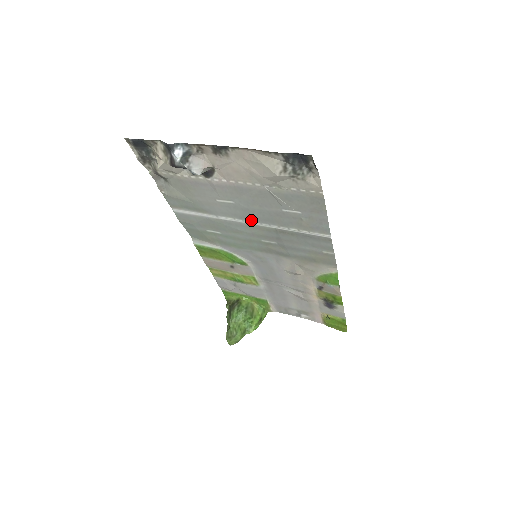
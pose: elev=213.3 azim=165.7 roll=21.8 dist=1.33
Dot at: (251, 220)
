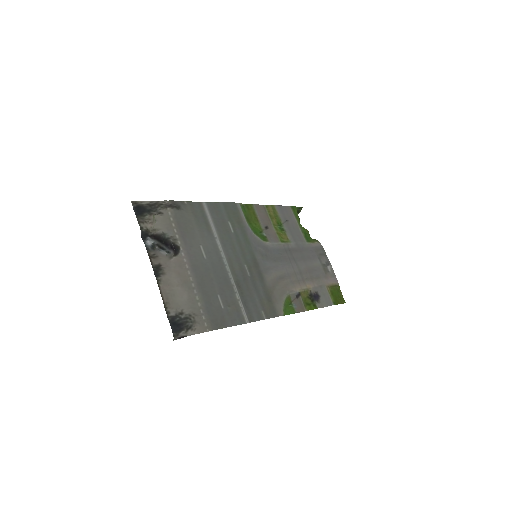
Dot at: (224, 265)
